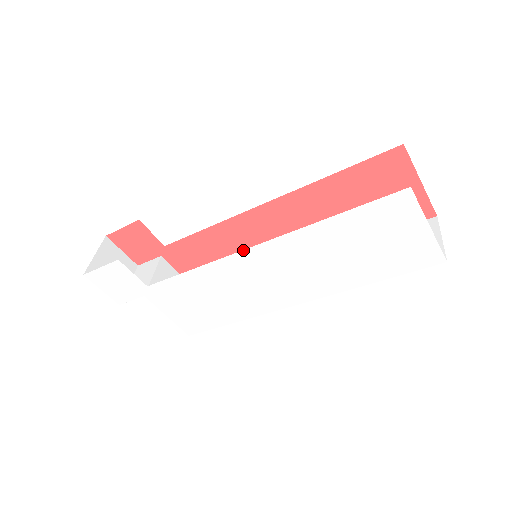
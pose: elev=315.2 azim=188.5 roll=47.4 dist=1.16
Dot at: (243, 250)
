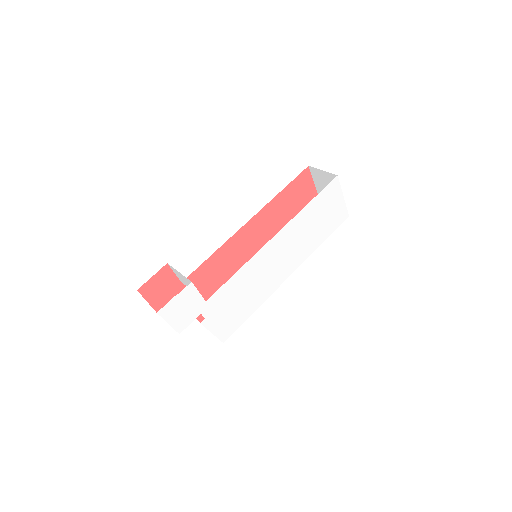
Dot at: (268, 242)
